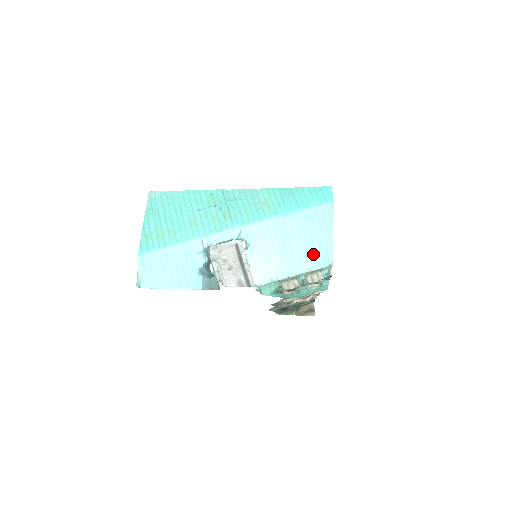
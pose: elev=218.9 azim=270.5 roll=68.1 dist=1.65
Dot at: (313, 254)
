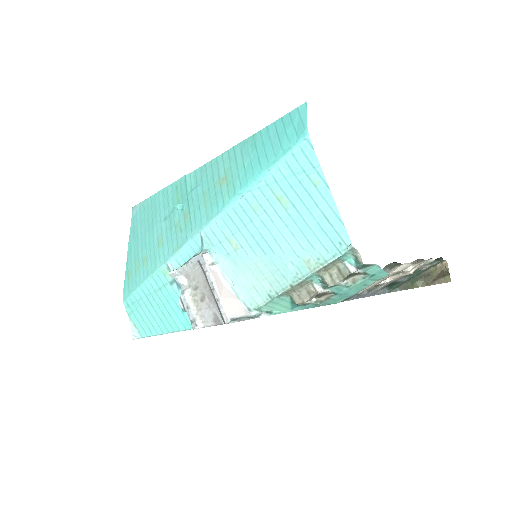
Dot at: (313, 239)
